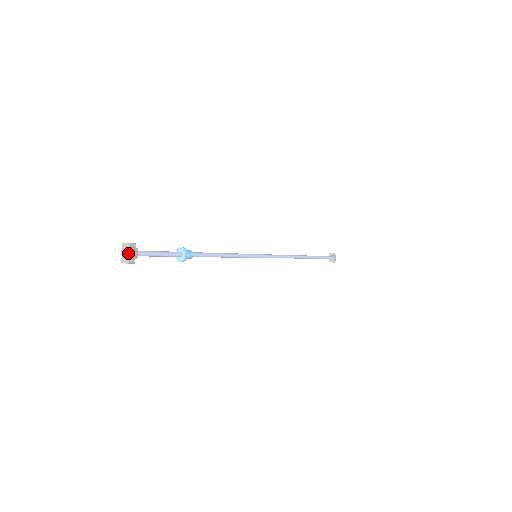
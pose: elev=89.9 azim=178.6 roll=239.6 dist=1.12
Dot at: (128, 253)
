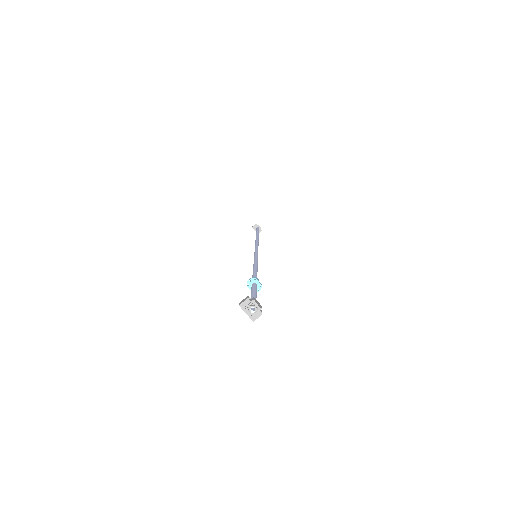
Dot at: (255, 307)
